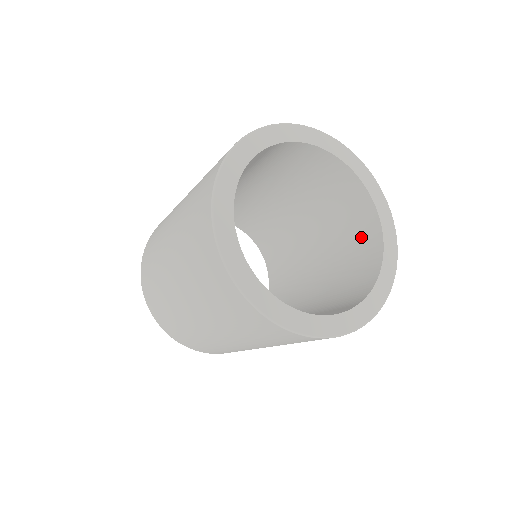
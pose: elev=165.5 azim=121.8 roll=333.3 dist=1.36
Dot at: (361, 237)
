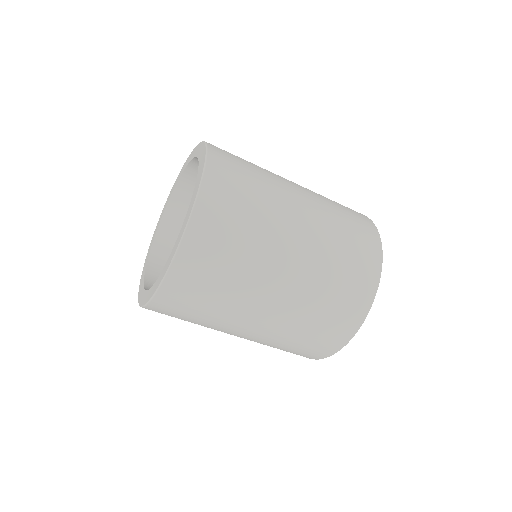
Dot at: occluded
